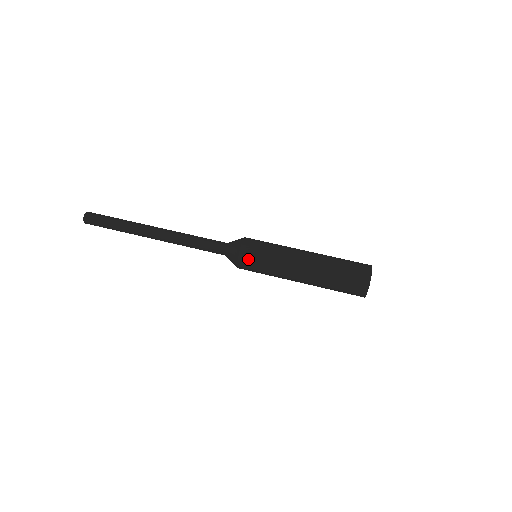
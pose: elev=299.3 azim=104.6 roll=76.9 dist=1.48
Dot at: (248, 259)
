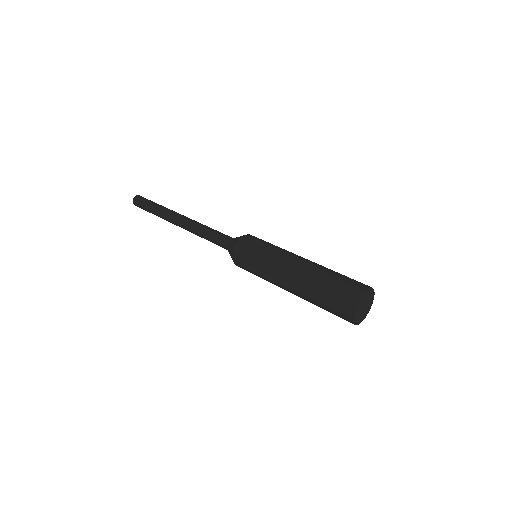
Dot at: (240, 261)
